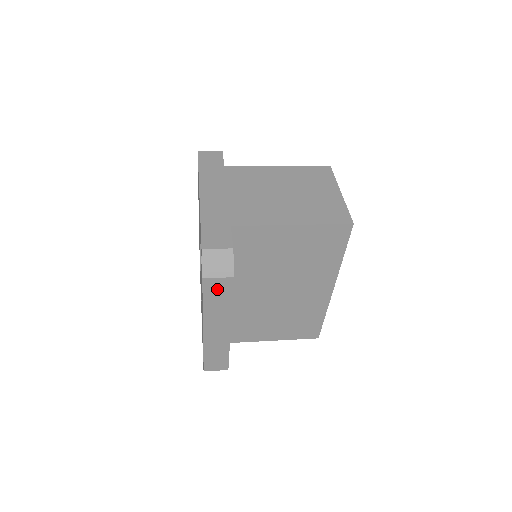
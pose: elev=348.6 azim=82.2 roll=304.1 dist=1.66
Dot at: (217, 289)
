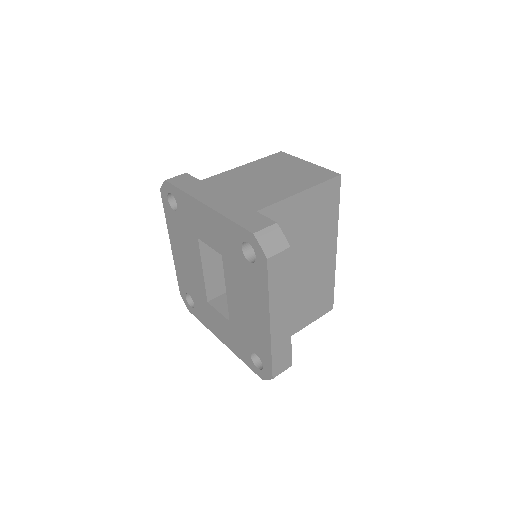
Dot at: (278, 267)
